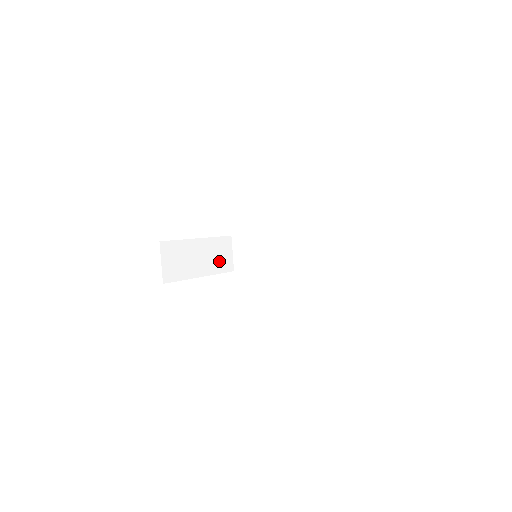
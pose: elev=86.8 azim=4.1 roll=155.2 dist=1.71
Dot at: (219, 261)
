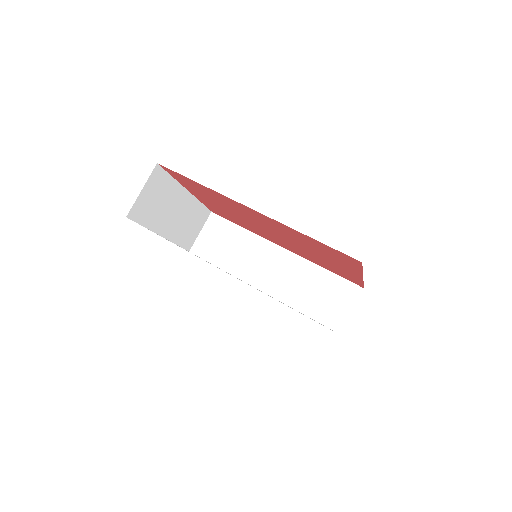
Dot at: (186, 231)
